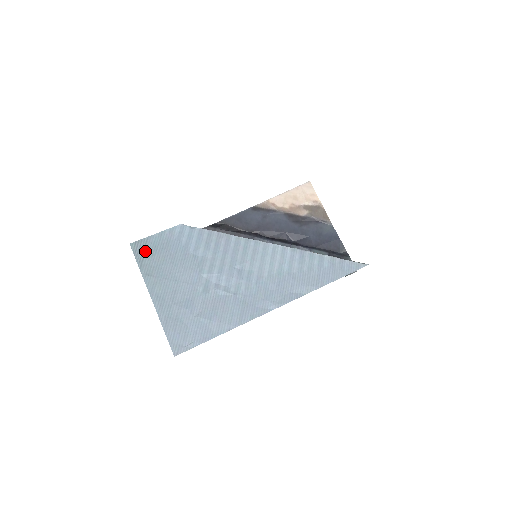
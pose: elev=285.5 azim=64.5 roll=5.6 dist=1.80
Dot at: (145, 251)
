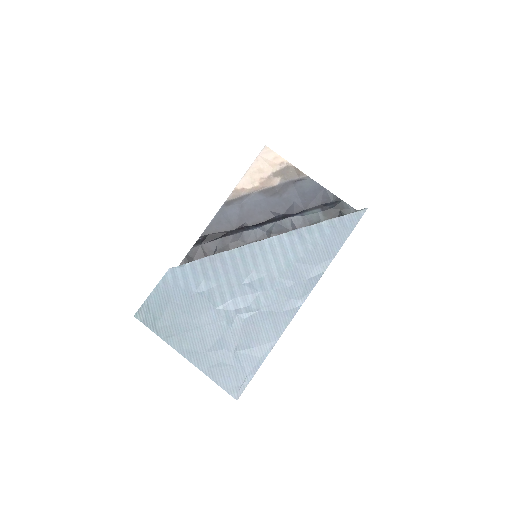
Dot at: (152, 315)
